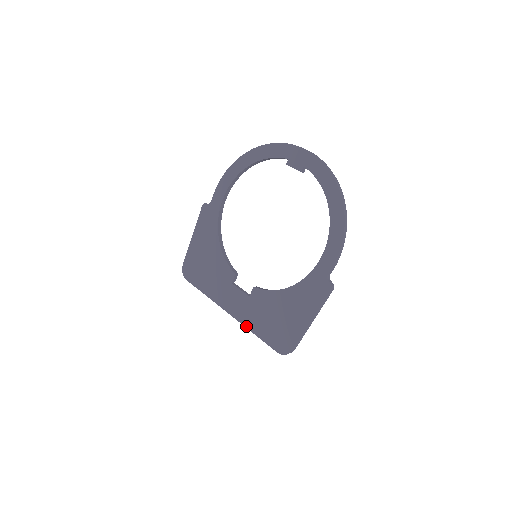
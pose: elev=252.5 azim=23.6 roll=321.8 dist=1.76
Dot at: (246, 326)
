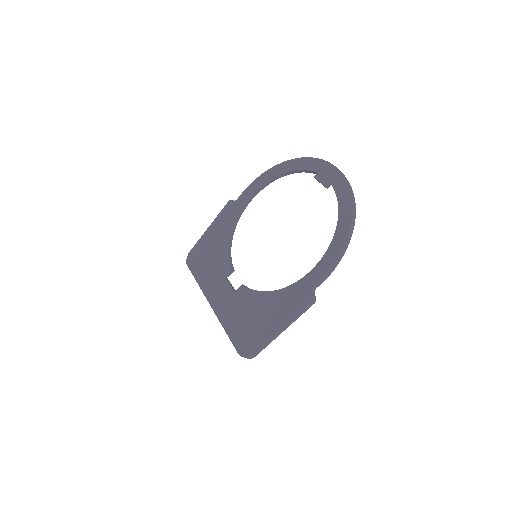
Dot at: (220, 320)
